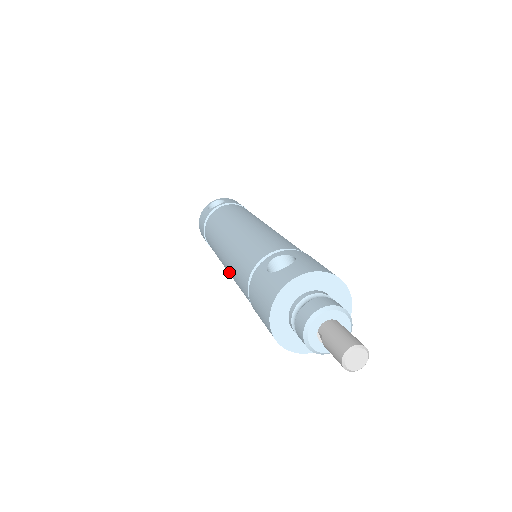
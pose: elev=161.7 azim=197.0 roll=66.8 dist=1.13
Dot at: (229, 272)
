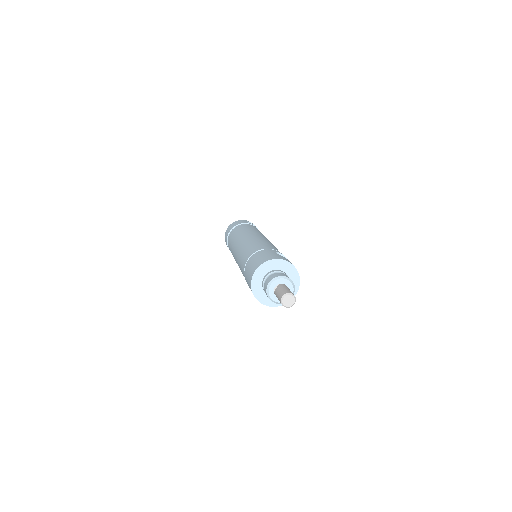
Dot at: (241, 246)
